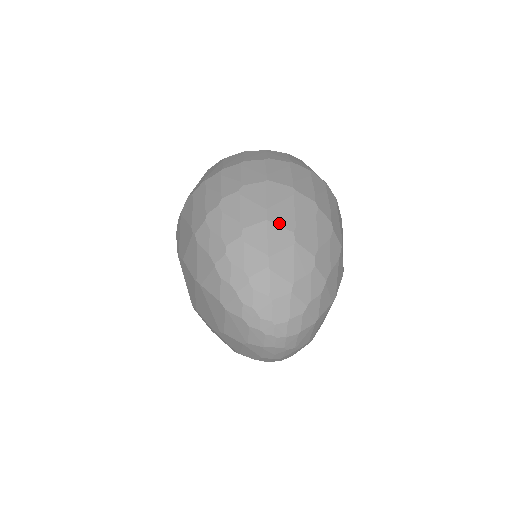
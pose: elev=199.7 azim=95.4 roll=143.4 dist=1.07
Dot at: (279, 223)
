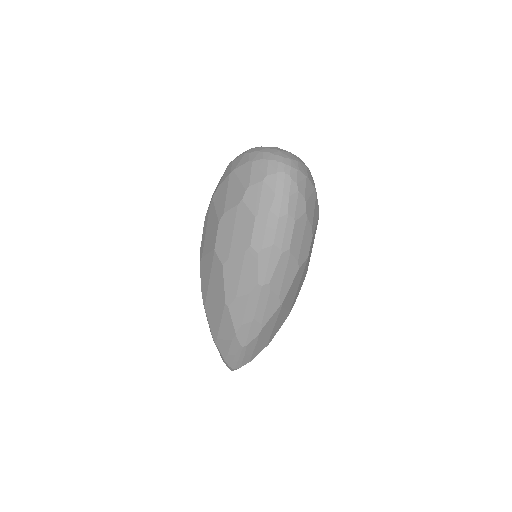
Dot at: occluded
